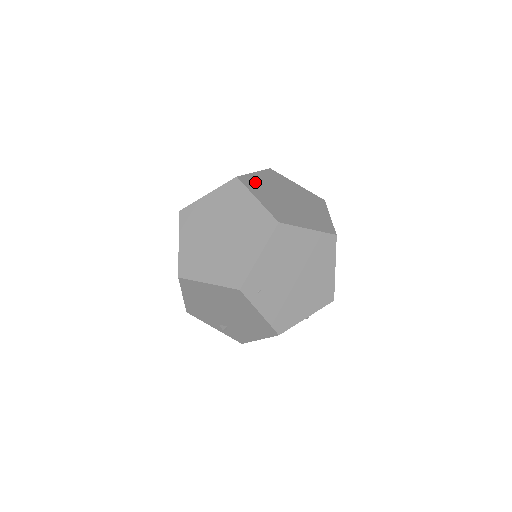
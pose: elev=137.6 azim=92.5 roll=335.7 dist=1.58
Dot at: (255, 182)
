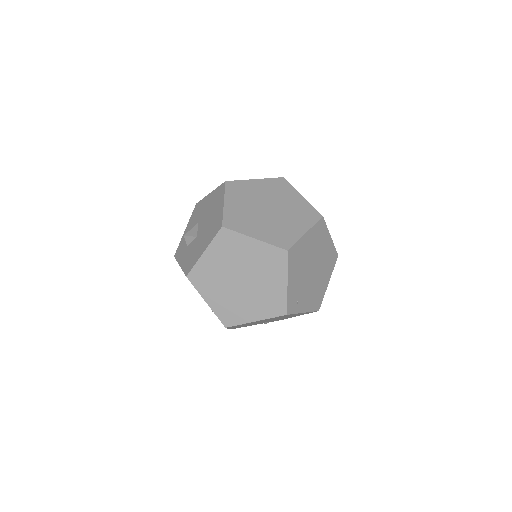
Dot at: (236, 217)
